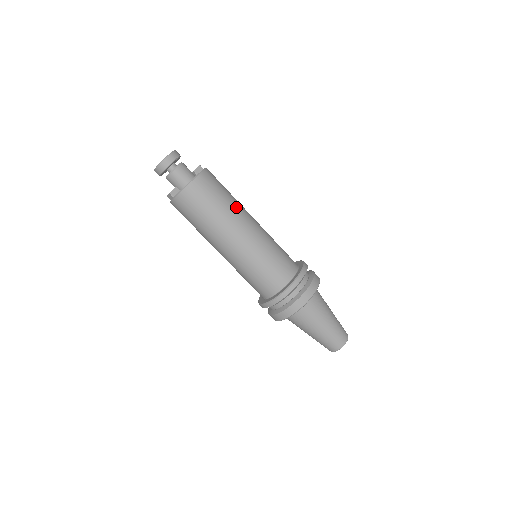
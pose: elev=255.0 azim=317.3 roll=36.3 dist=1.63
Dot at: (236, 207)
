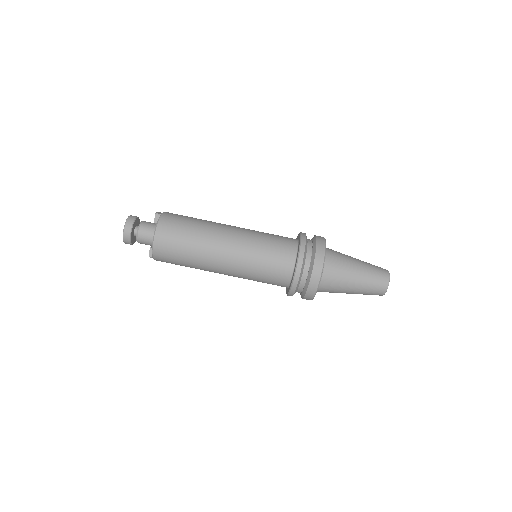
Dot at: (204, 240)
